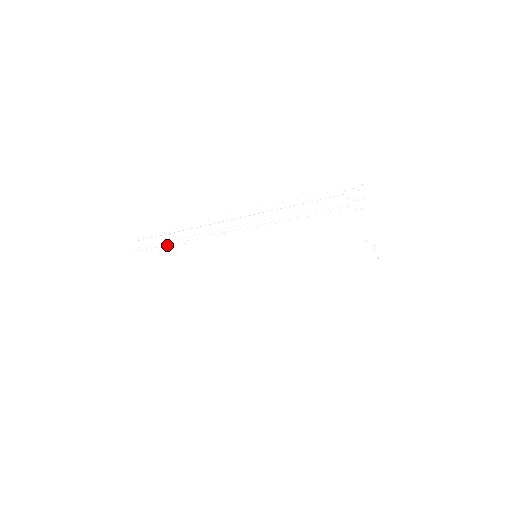
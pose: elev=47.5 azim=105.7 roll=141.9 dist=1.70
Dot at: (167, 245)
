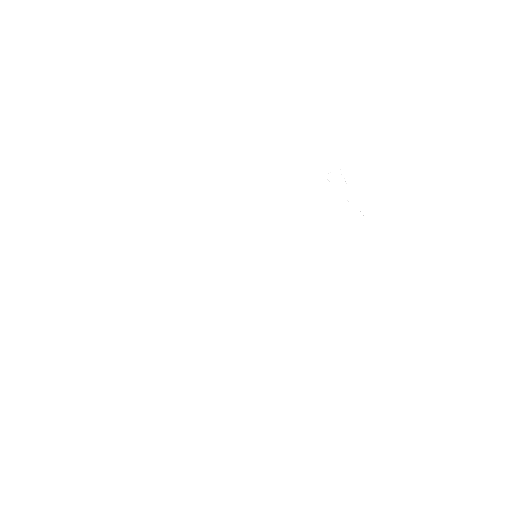
Dot at: (170, 256)
